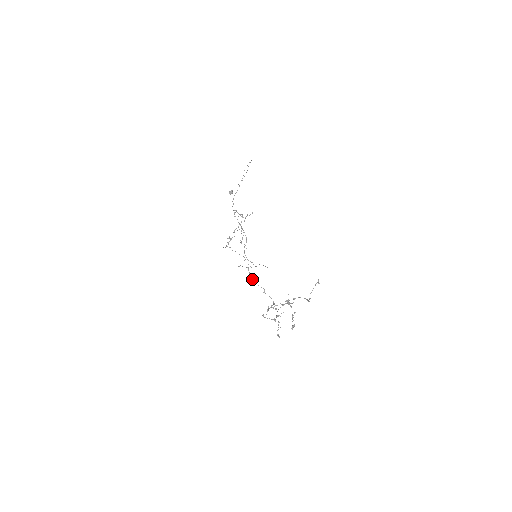
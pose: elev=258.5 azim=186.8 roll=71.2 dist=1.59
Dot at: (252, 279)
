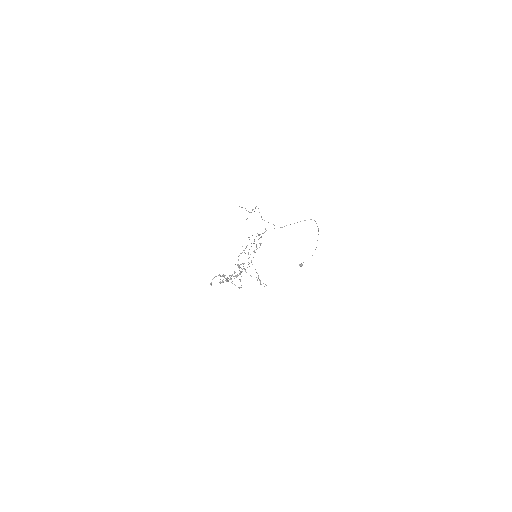
Dot at: occluded
